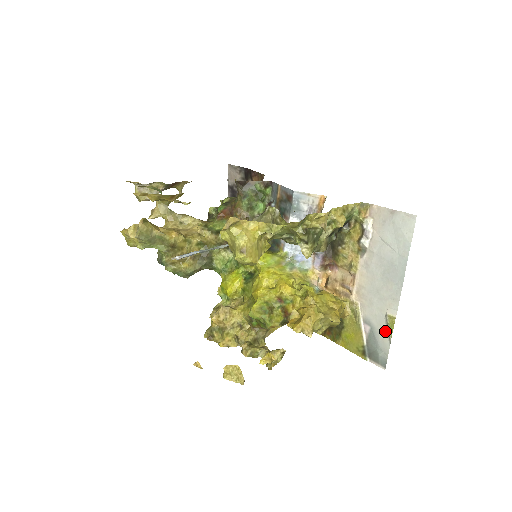
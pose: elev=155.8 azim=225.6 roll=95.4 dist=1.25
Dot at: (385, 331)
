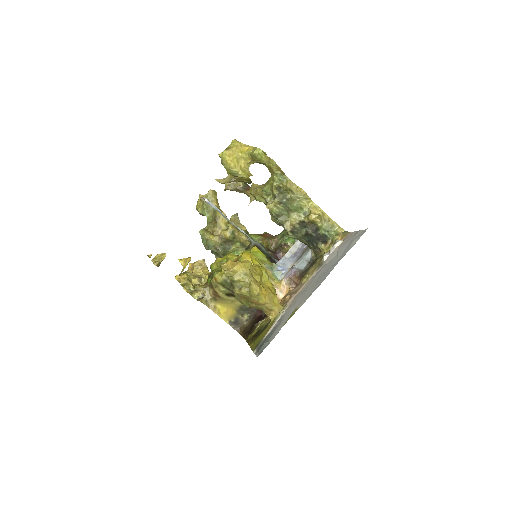
Dot at: (284, 323)
